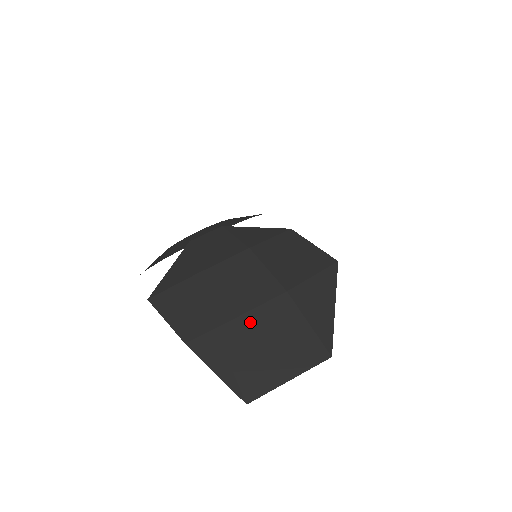
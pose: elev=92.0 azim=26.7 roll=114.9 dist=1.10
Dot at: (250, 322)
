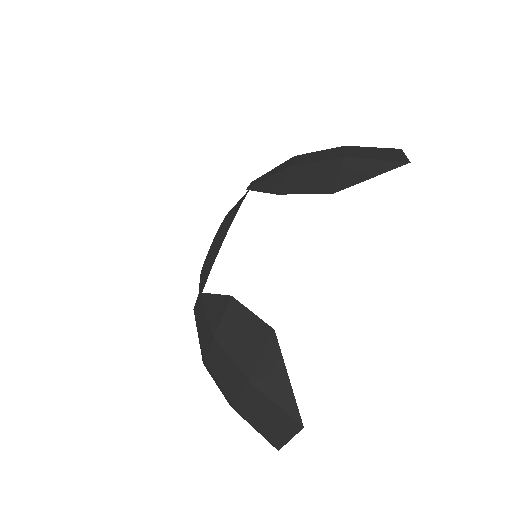
Dot at: (245, 403)
